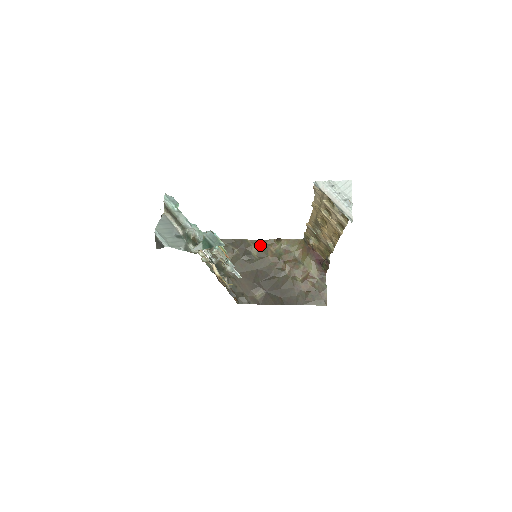
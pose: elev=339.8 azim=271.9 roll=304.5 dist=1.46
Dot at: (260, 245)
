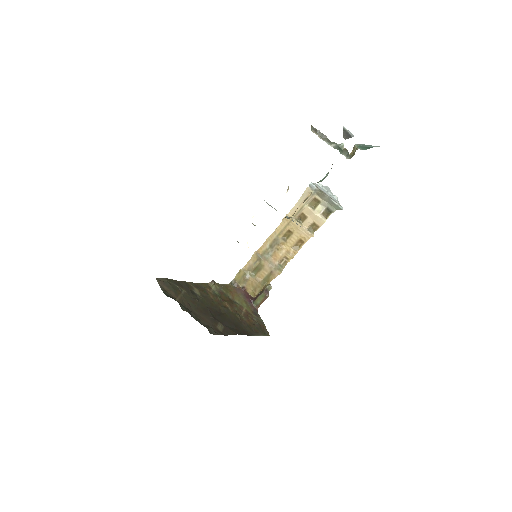
Dot at: (199, 287)
